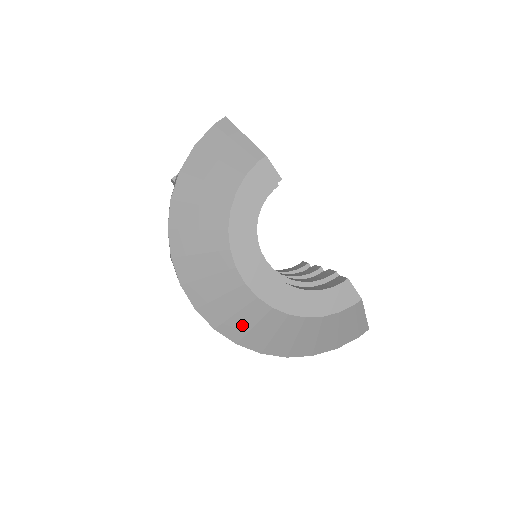
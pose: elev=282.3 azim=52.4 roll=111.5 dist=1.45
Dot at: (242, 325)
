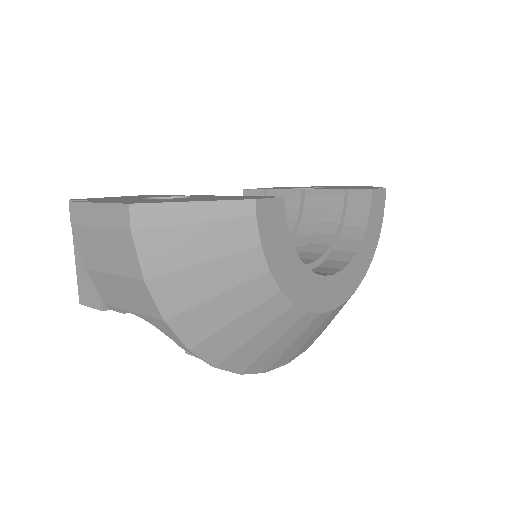
Dot at: occluded
